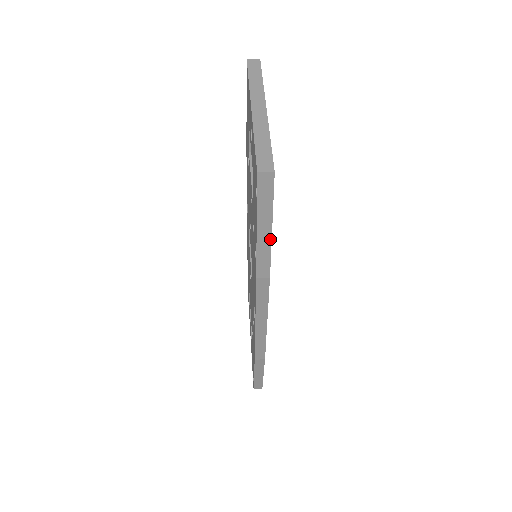
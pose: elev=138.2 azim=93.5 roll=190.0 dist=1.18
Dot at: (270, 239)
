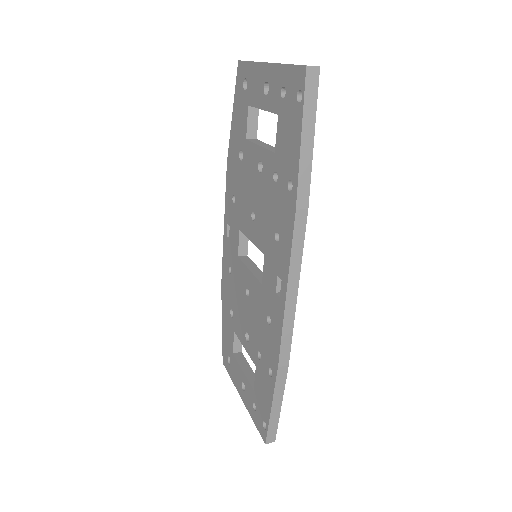
Dot at: (311, 153)
